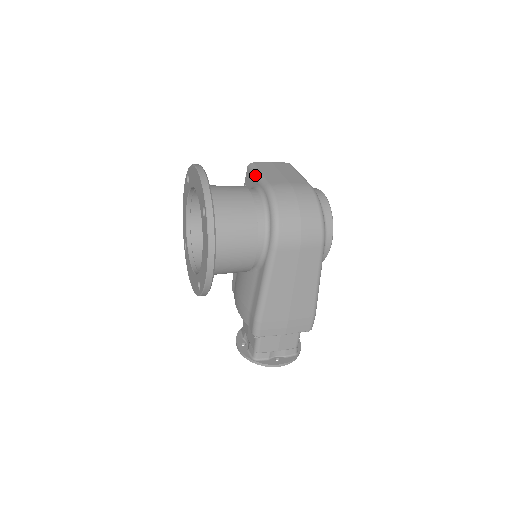
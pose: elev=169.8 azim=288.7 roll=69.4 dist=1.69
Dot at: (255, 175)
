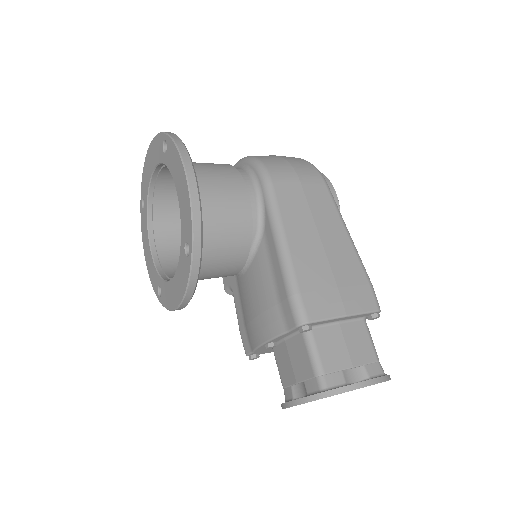
Dot at: occluded
